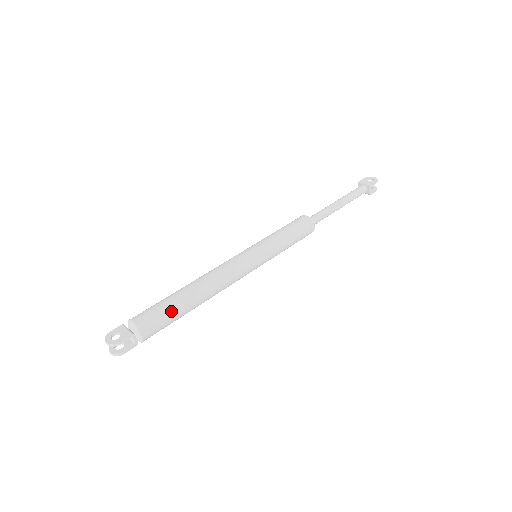
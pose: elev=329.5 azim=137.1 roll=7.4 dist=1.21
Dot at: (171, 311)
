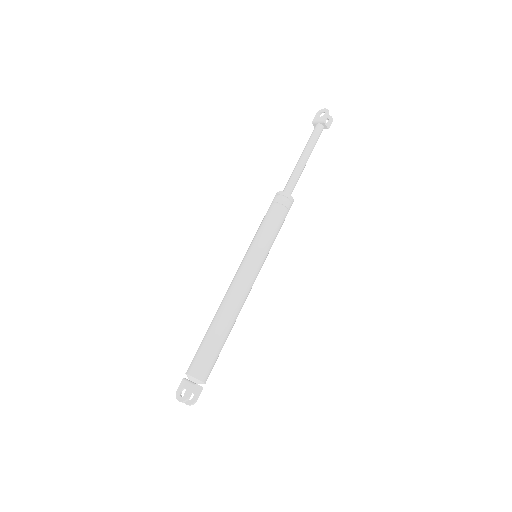
Dot at: (213, 349)
